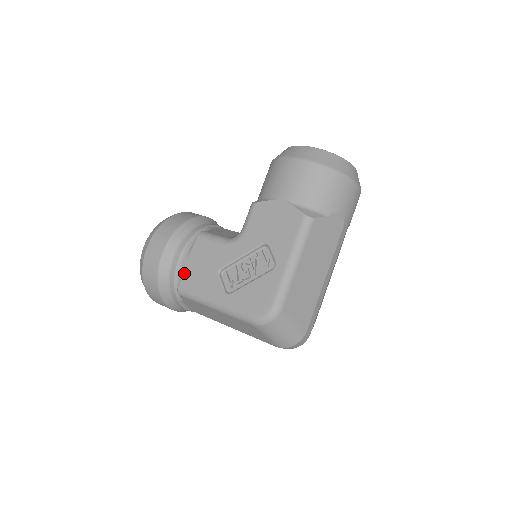
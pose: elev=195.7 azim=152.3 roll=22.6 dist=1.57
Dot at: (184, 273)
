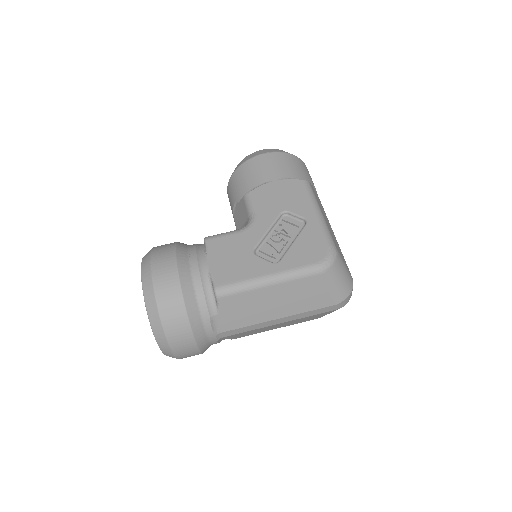
Dot at: (214, 273)
